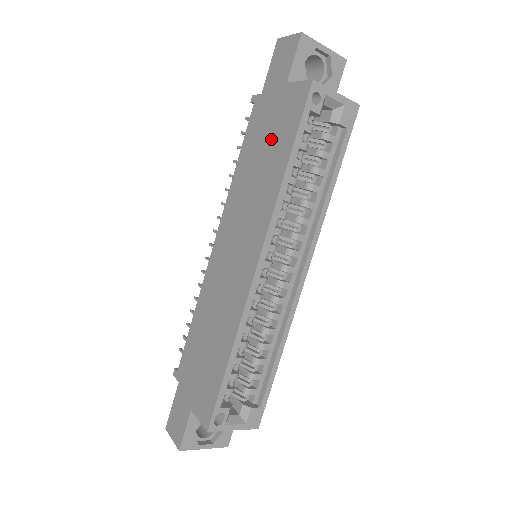
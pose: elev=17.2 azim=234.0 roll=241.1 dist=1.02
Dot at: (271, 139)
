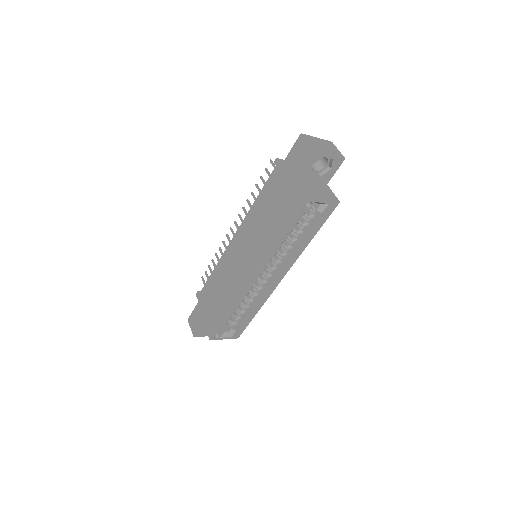
Dot at: (278, 208)
